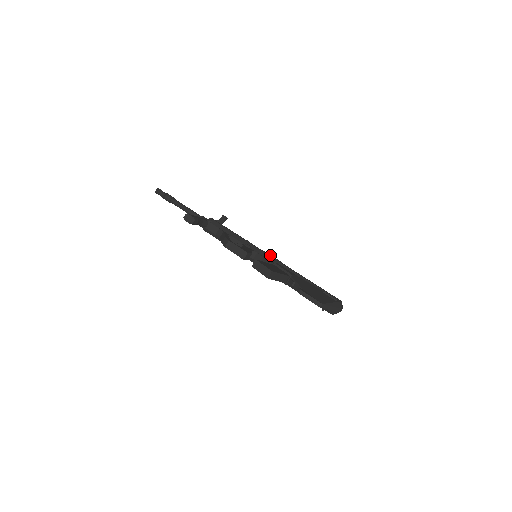
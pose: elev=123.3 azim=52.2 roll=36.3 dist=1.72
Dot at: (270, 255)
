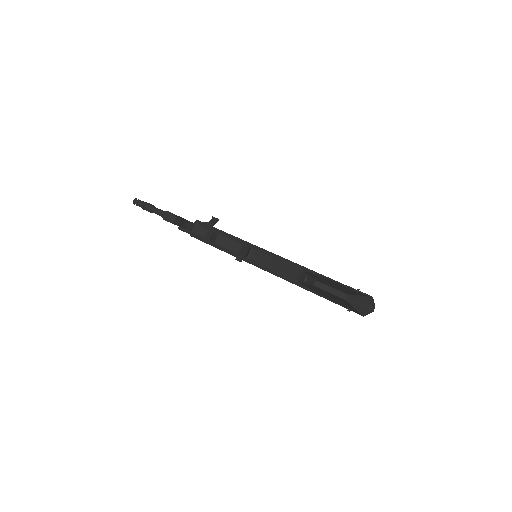
Dot at: occluded
